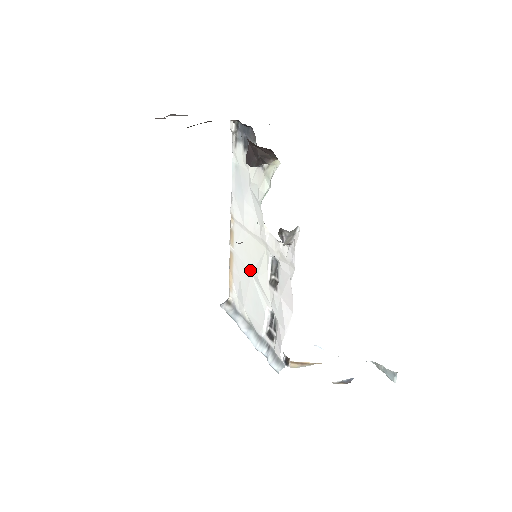
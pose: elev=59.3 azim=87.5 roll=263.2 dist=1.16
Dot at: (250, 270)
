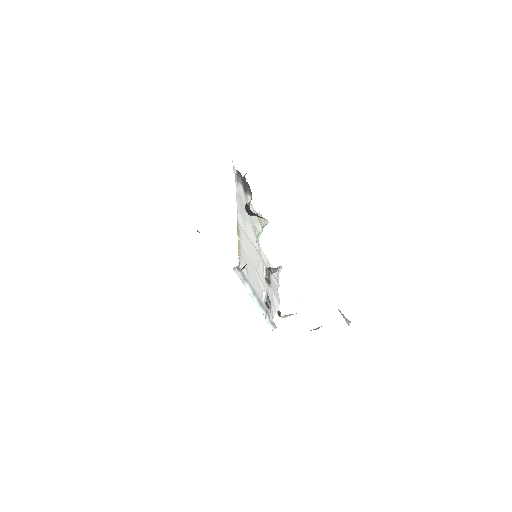
Dot at: (252, 263)
